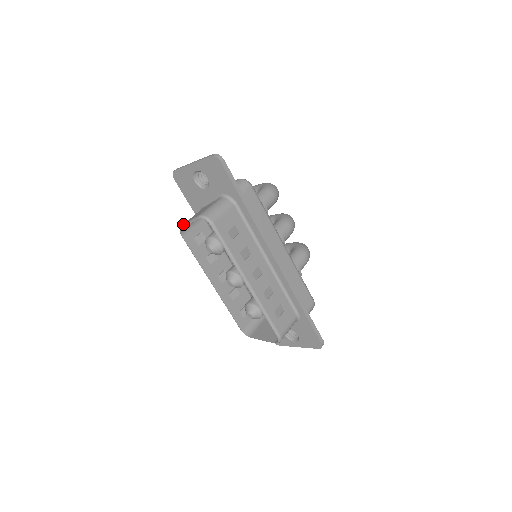
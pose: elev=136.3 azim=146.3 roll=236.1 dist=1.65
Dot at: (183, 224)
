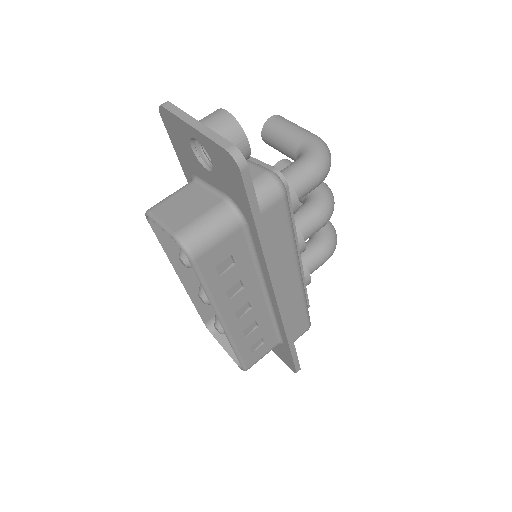
Dot at: (151, 213)
